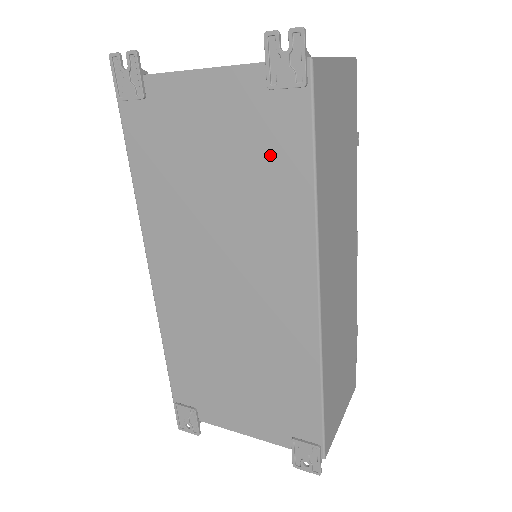
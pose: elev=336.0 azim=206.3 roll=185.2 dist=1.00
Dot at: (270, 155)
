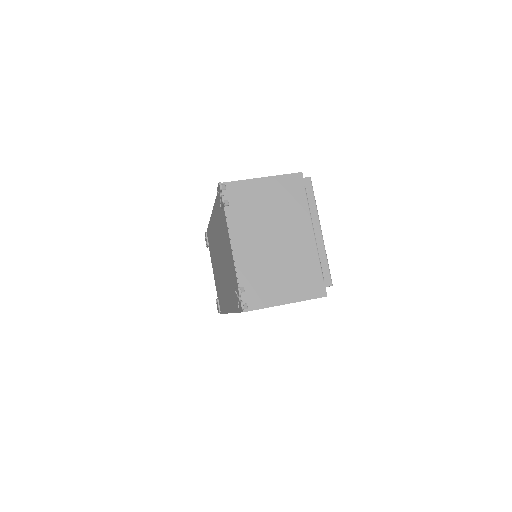
Dot at: (233, 289)
